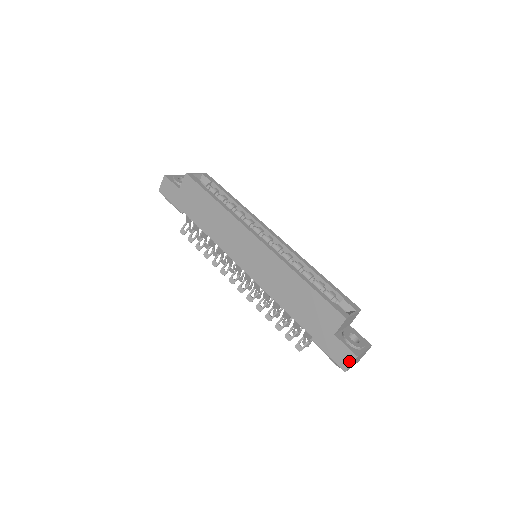
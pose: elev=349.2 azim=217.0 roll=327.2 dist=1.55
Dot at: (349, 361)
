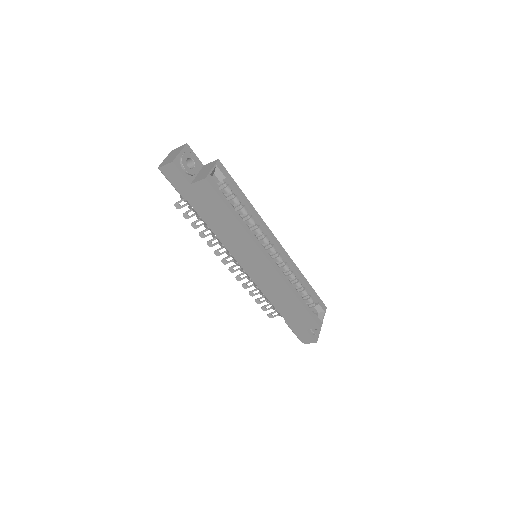
Dot at: (309, 342)
